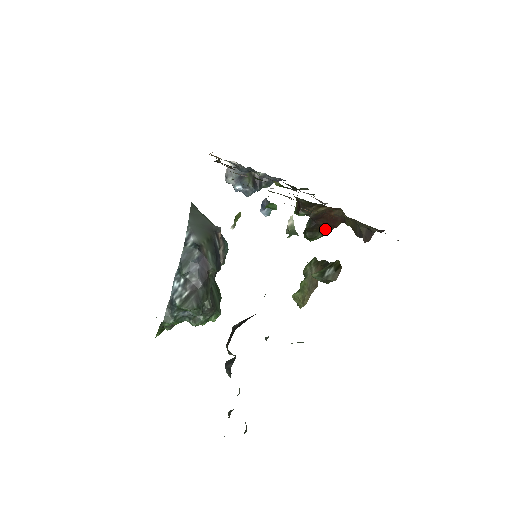
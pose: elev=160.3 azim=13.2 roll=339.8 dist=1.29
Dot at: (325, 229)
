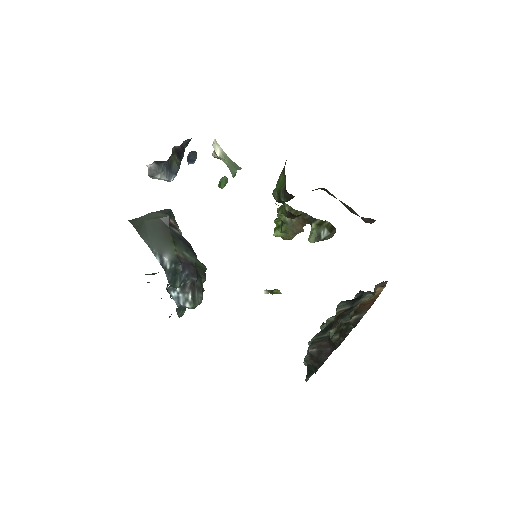
Dot at: occluded
